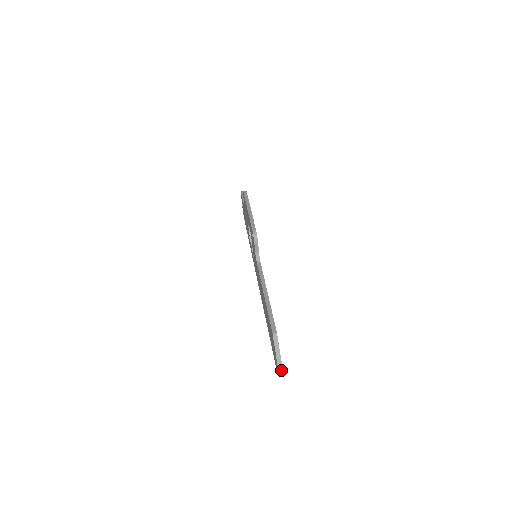
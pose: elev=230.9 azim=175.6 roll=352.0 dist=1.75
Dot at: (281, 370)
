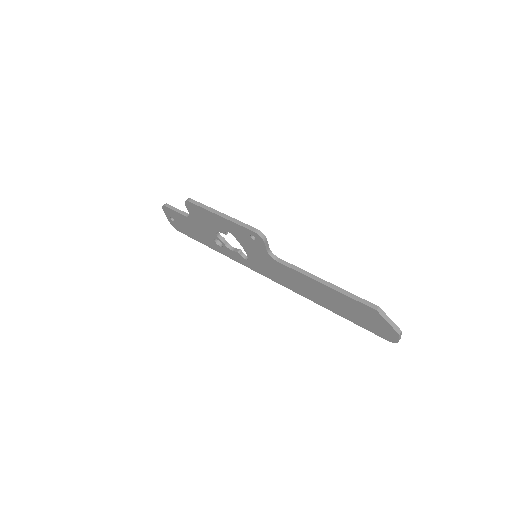
Dot at: (400, 337)
